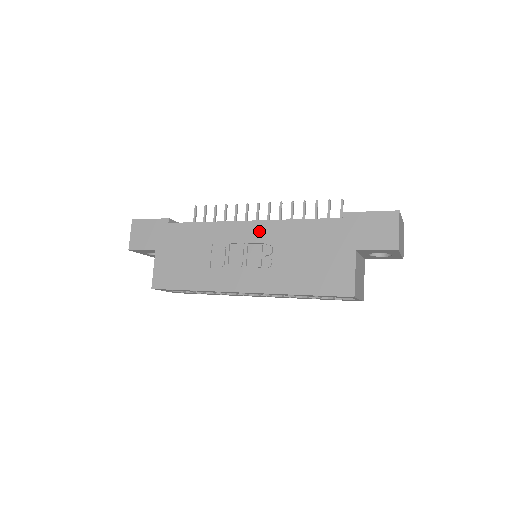
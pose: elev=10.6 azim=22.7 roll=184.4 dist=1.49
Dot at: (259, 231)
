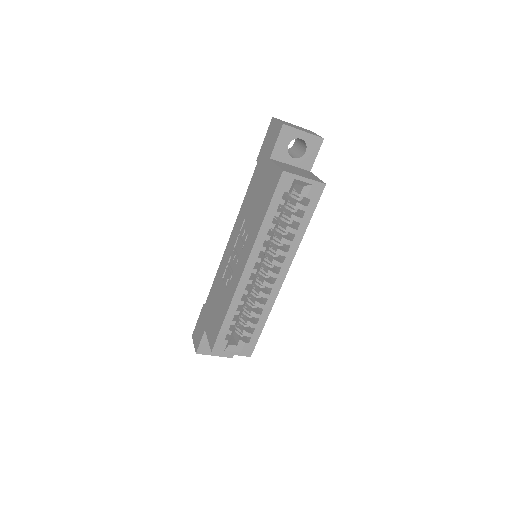
Dot at: (234, 234)
